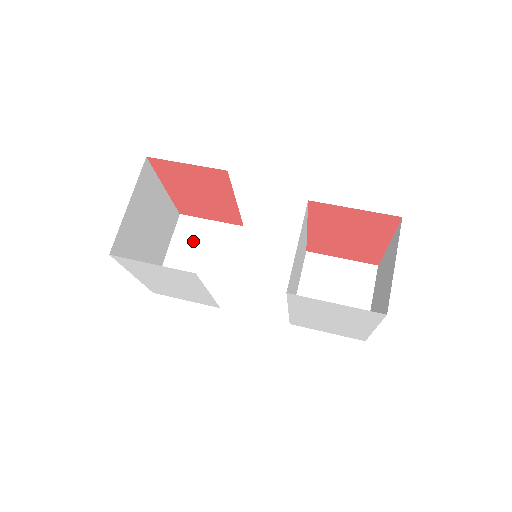
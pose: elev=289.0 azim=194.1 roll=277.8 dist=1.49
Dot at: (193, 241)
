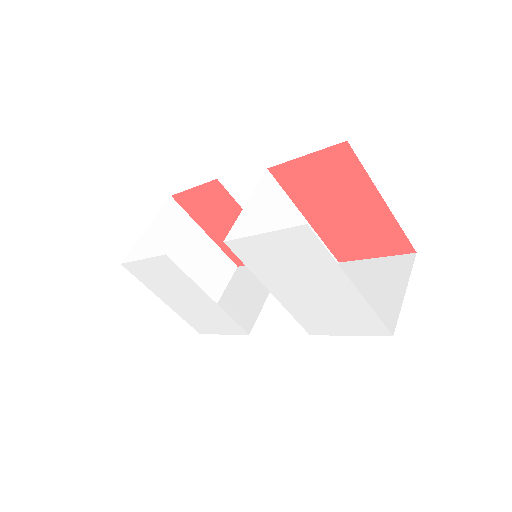
Dot at: (242, 284)
